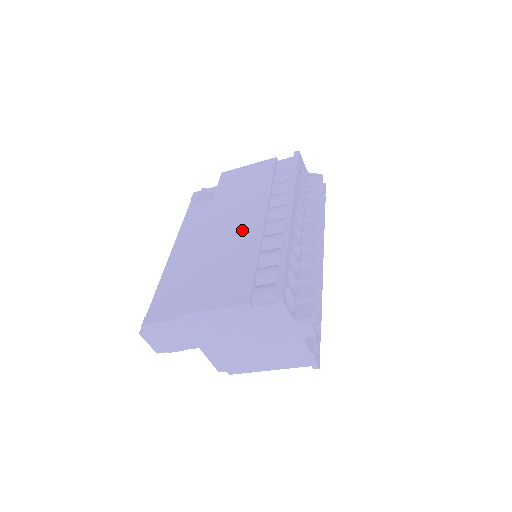
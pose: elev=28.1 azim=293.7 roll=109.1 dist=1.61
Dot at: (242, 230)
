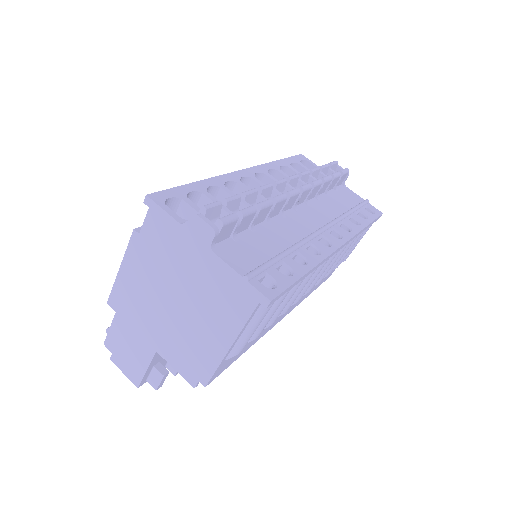
Dot at: occluded
